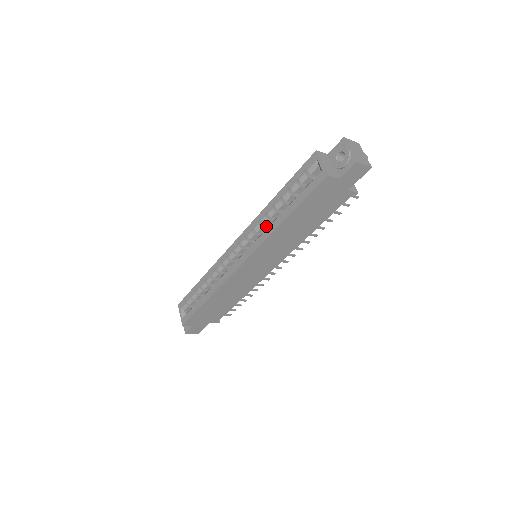
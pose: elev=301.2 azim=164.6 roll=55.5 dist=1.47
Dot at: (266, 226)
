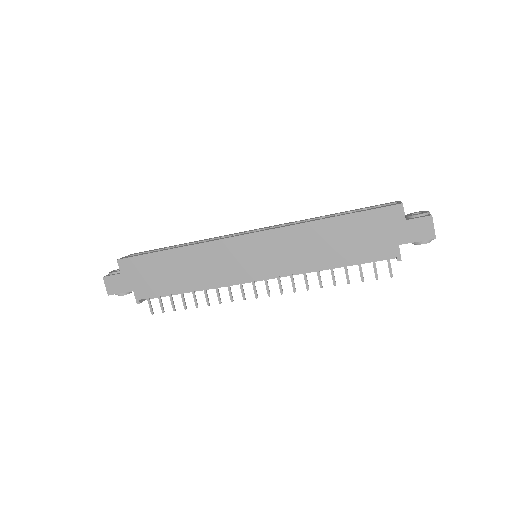
Dot at: occluded
